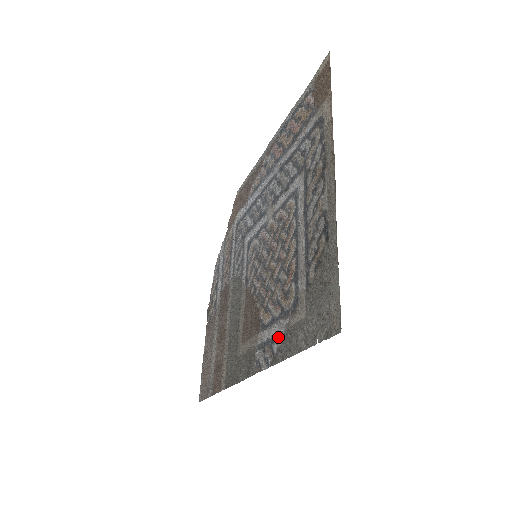
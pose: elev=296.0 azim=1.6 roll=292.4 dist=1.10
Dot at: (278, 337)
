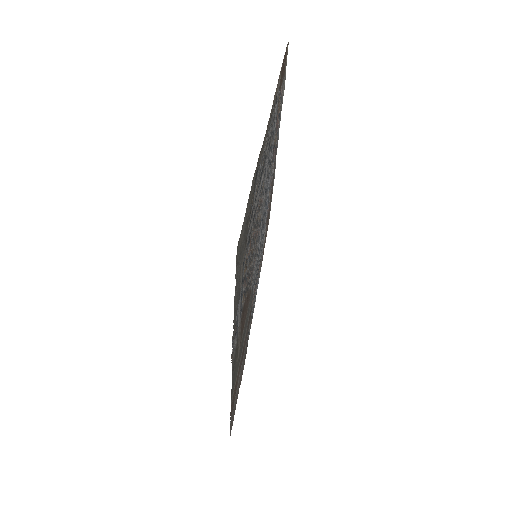
Dot at: (238, 308)
